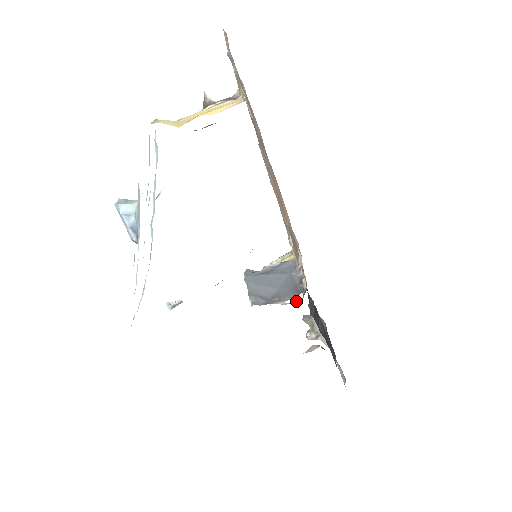
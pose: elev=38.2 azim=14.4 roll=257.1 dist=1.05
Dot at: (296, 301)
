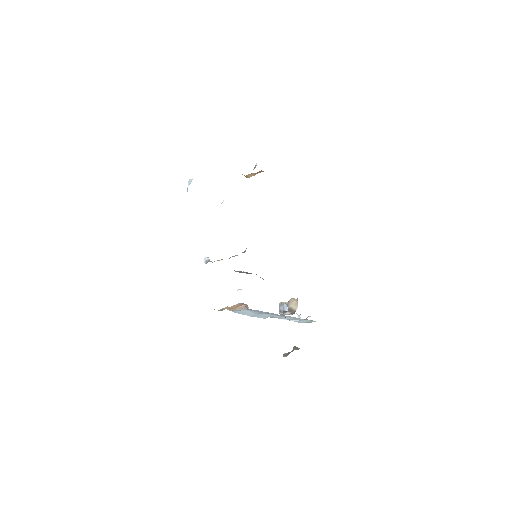
Dot at: occluded
